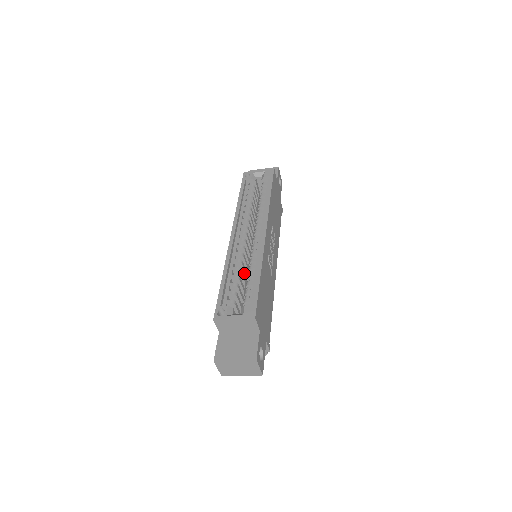
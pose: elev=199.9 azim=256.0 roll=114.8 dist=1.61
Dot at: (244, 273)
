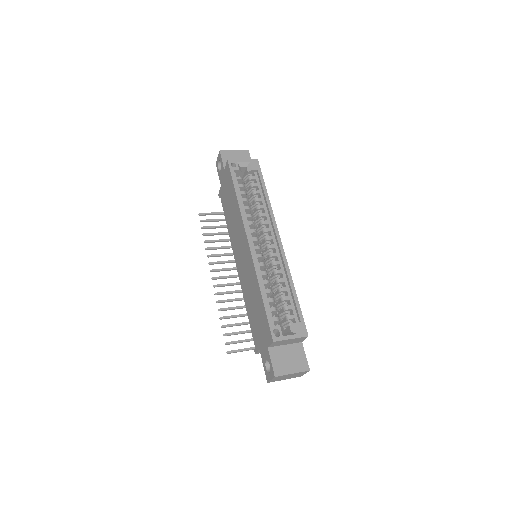
Dot at: occluded
